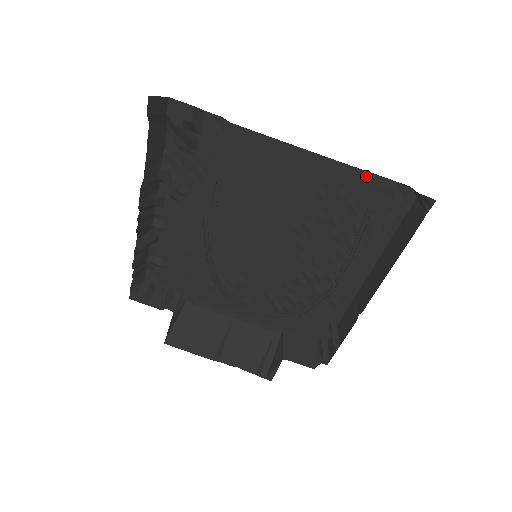
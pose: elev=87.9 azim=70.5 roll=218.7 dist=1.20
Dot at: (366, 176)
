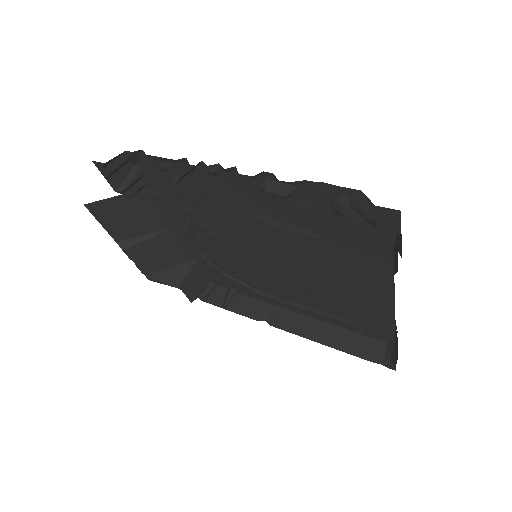
Dot at: (391, 323)
